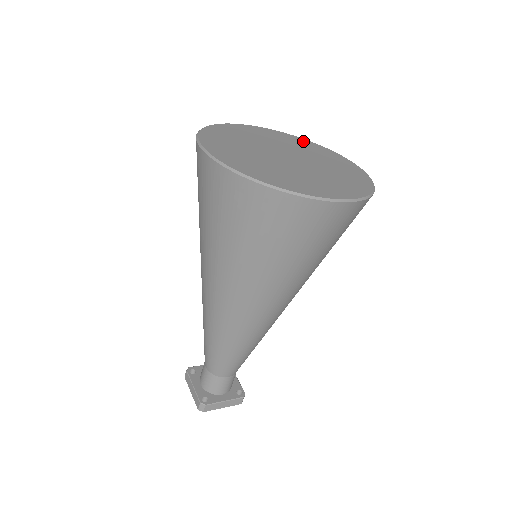
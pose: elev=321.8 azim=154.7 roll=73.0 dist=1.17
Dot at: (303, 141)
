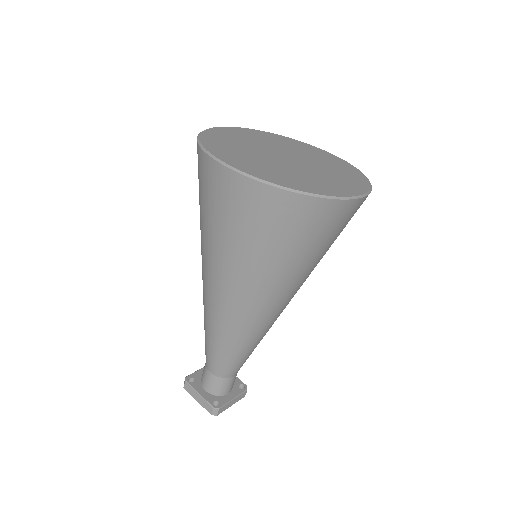
Dot at: (277, 136)
